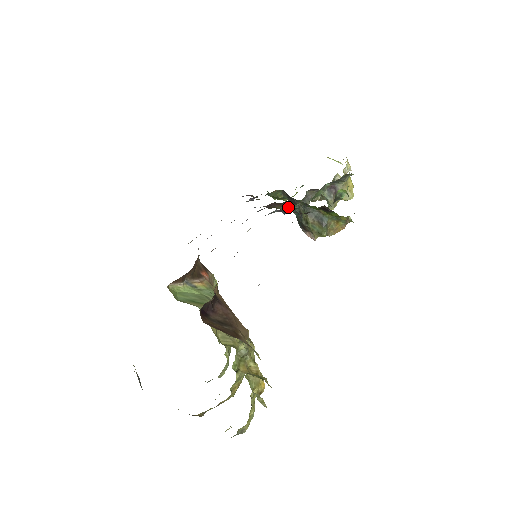
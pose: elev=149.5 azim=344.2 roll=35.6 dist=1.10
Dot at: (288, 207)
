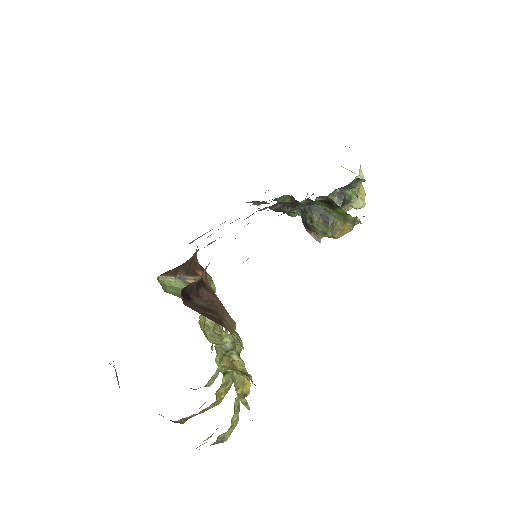
Dot at: occluded
